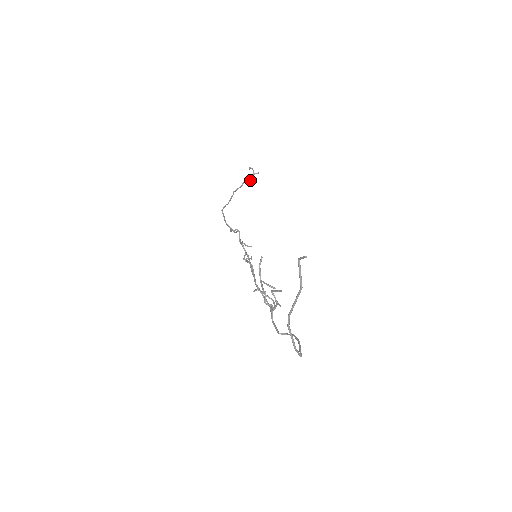
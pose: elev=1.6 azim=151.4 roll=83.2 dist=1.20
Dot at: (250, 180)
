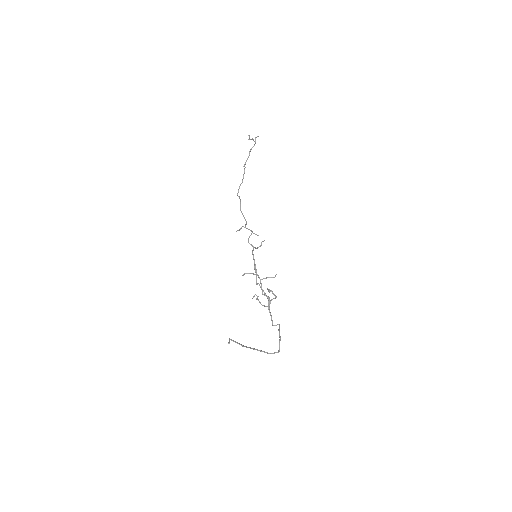
Dot at: (254, 145)
